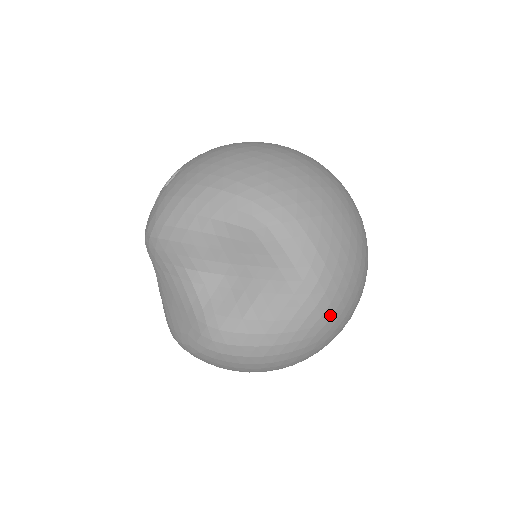
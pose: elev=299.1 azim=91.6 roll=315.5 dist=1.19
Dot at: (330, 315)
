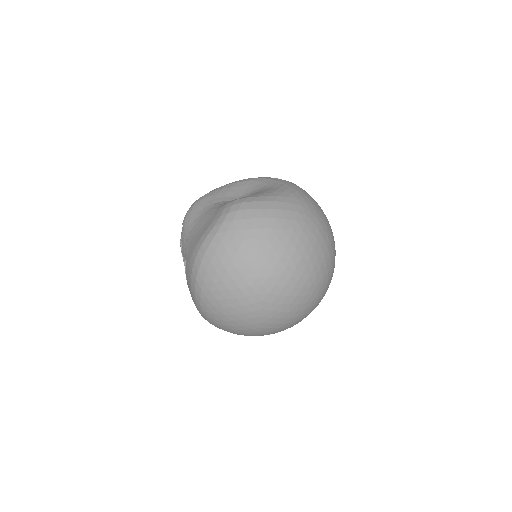
Dot at: (308, 202)
